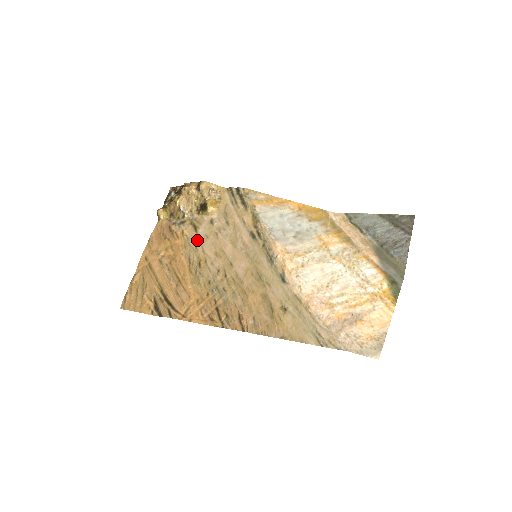
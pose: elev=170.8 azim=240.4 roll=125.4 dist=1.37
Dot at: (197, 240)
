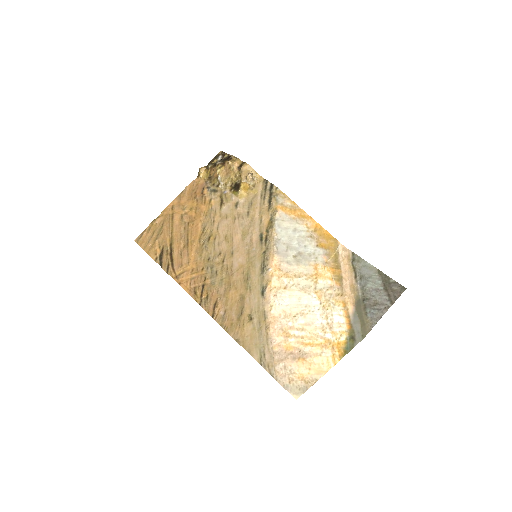
Dot at: (218, 215)
